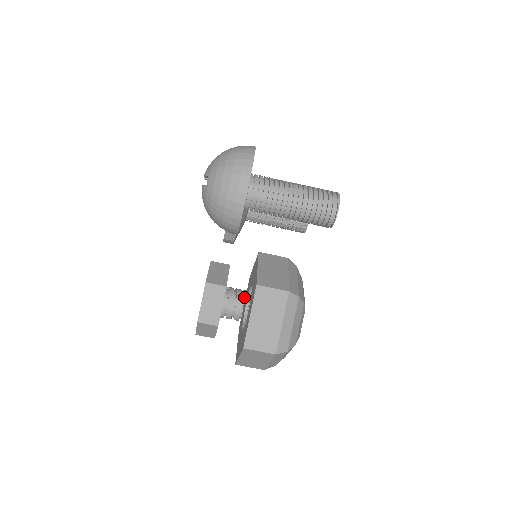
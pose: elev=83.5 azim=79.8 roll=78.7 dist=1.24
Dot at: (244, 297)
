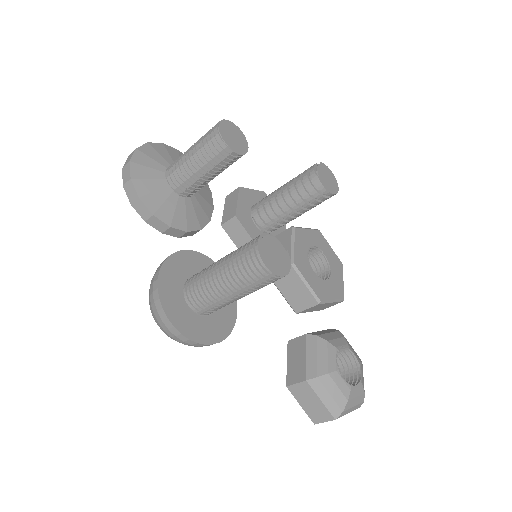
Dot at: (274, 221)
